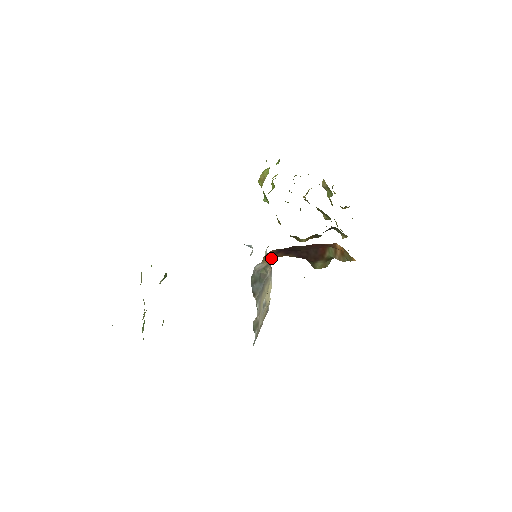
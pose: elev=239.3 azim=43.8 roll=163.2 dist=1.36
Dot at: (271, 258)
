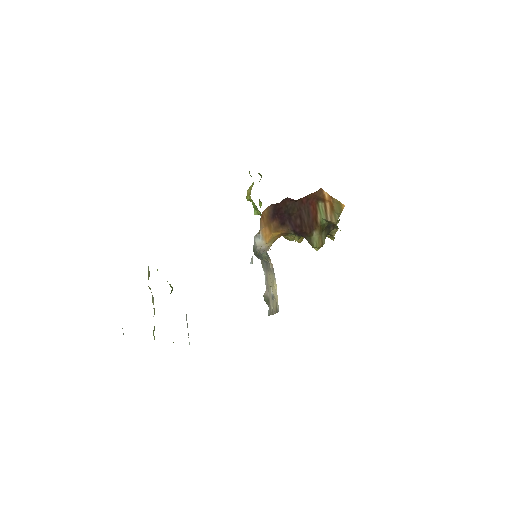
Dot at: (269, 231)
